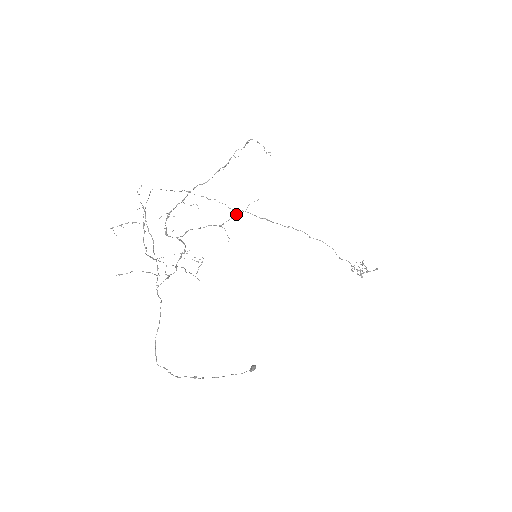
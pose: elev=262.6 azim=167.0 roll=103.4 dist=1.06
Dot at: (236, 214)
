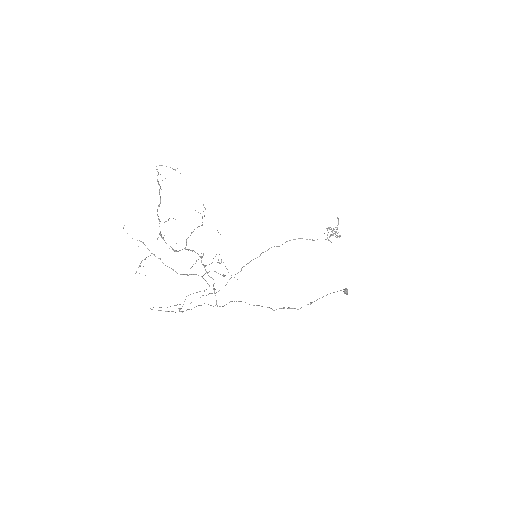
Dot at: occluded
